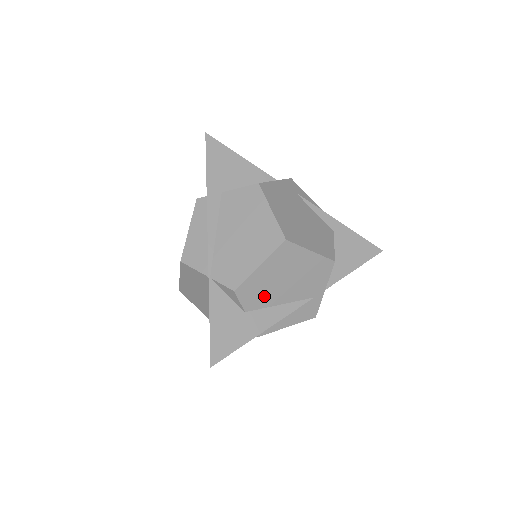
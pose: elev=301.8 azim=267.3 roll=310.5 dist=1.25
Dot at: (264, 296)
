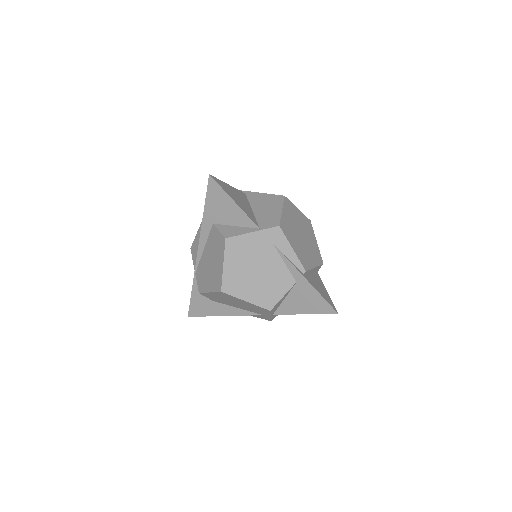
Dot at: (222, 301)
